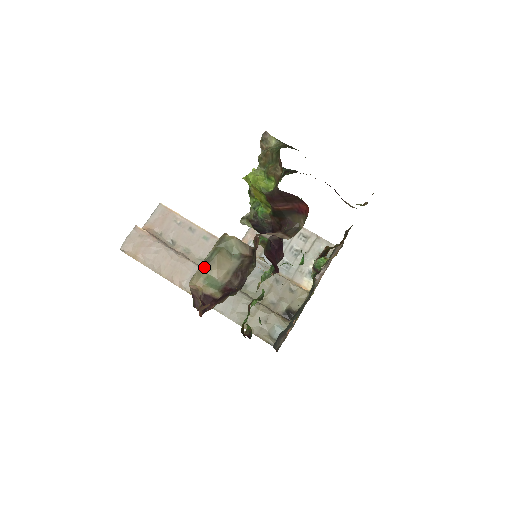
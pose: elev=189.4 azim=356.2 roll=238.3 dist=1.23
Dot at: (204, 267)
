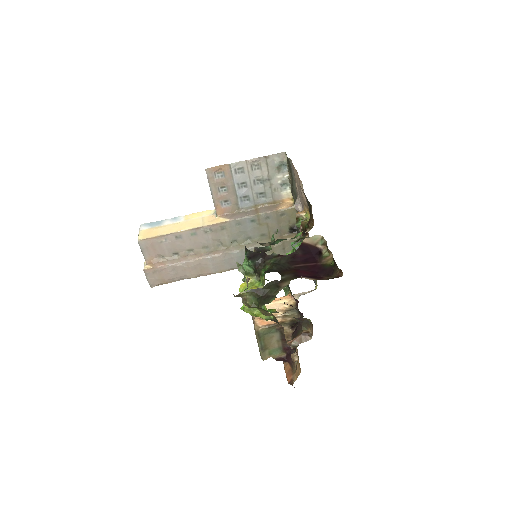
Dot at: (263, 351)
